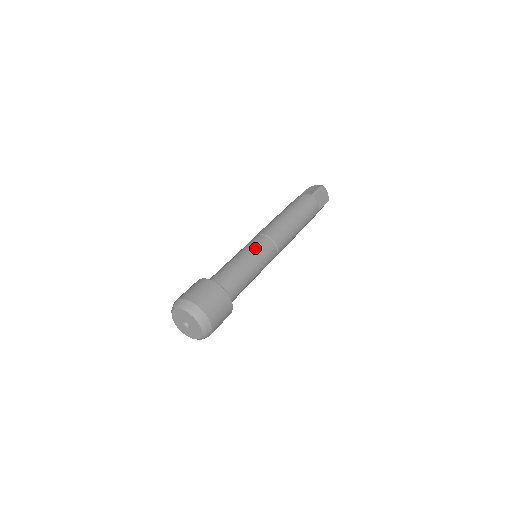
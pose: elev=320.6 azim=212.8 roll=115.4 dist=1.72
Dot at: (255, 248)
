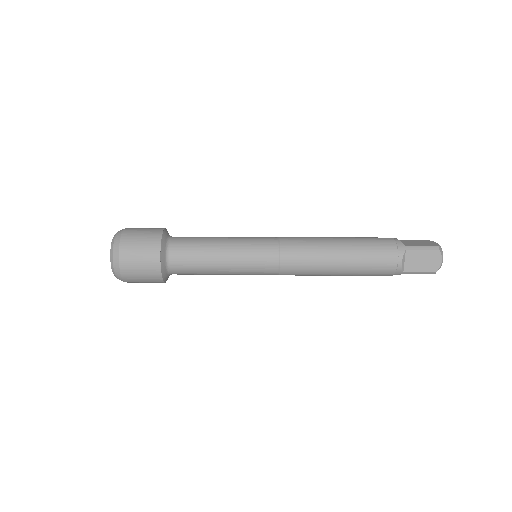
Dot at: occluded
